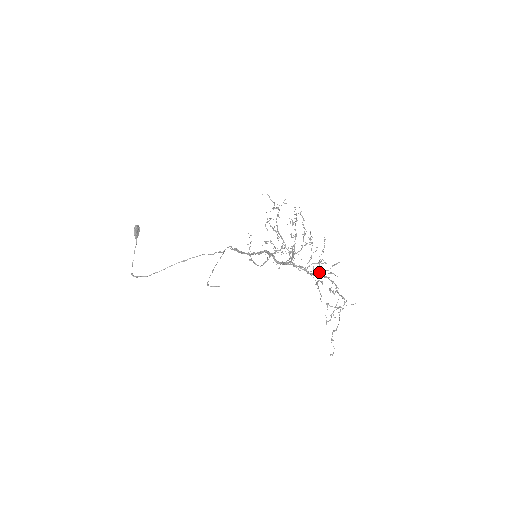
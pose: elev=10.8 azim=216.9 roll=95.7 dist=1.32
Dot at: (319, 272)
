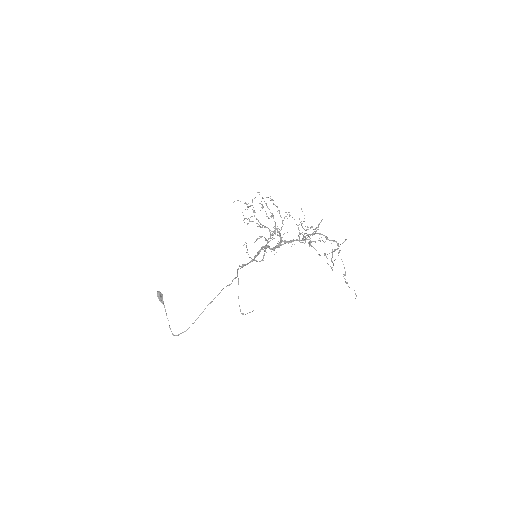
Dot at: occluded
